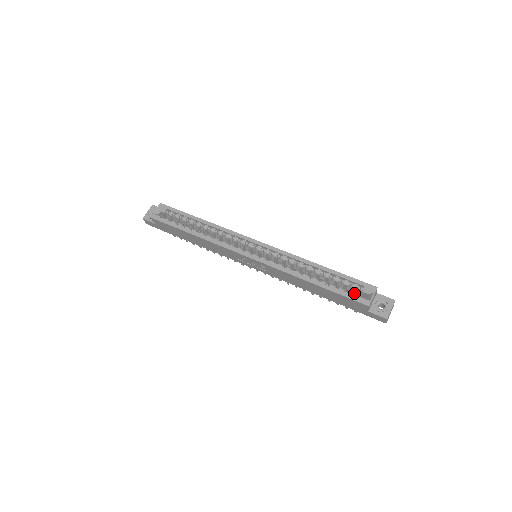
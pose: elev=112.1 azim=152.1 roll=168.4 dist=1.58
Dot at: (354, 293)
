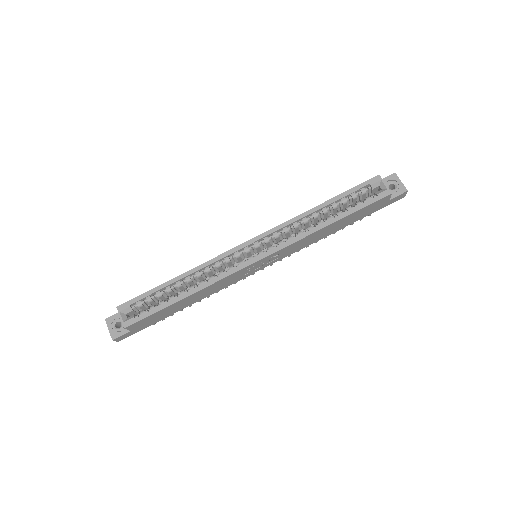
Dot at: (369, 197)
